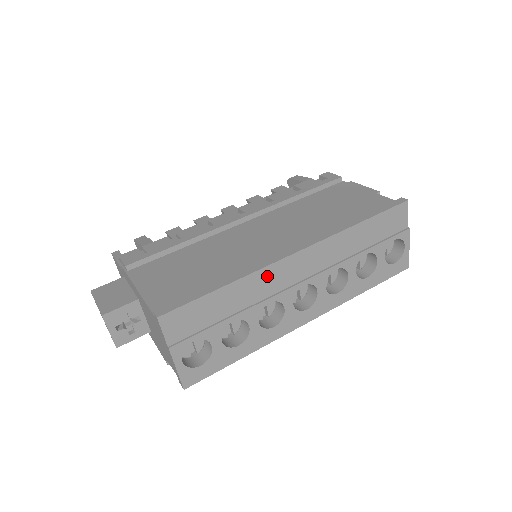
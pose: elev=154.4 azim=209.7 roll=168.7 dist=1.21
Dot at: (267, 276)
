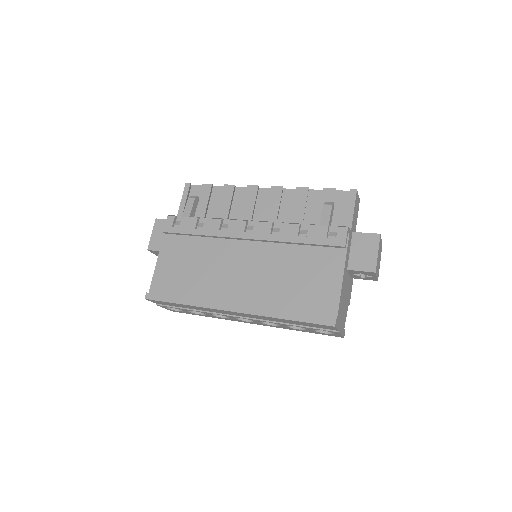
Dot at: (211, 309)
